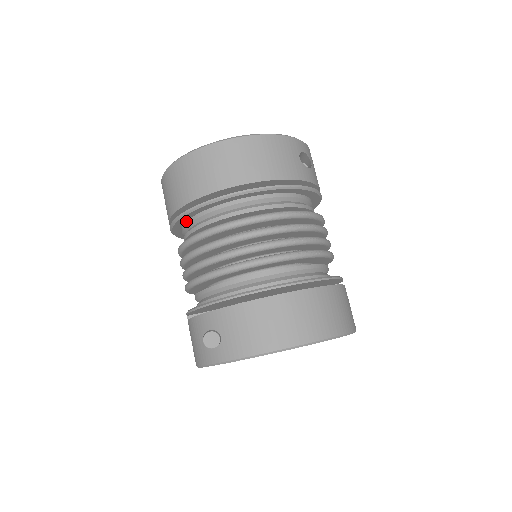
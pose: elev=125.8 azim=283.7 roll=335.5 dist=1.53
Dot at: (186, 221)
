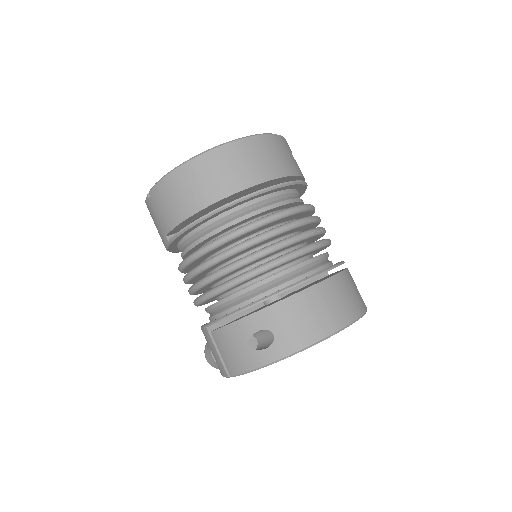
Dot at: (196, 228)
